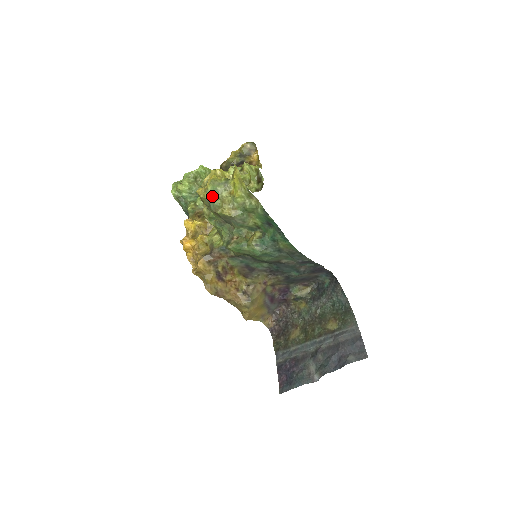
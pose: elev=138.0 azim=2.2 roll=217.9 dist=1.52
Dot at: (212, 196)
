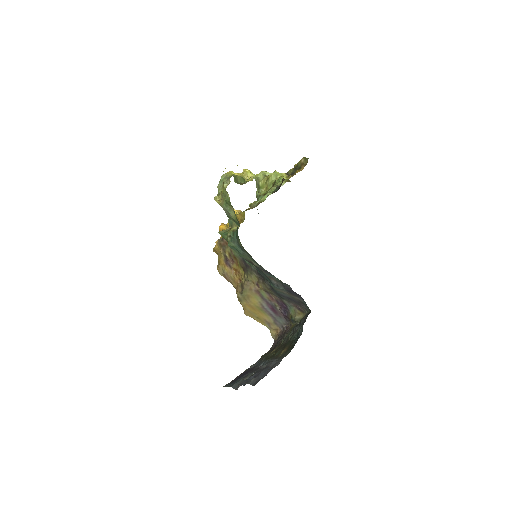
Dot at: occluded
